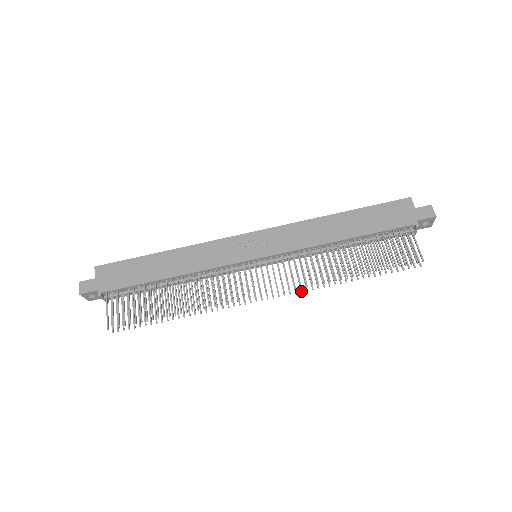
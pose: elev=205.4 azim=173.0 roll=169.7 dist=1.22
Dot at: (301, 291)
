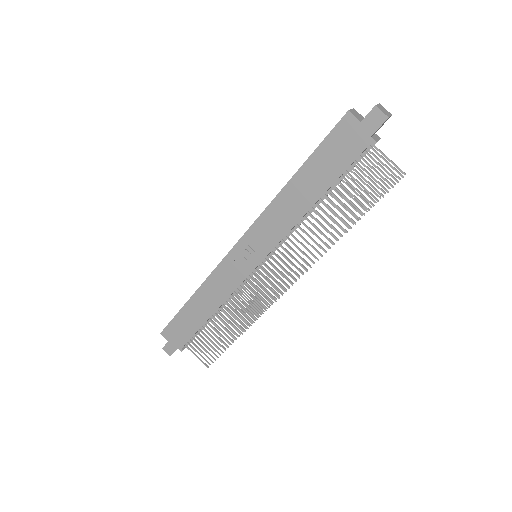
Dot at: occluded
